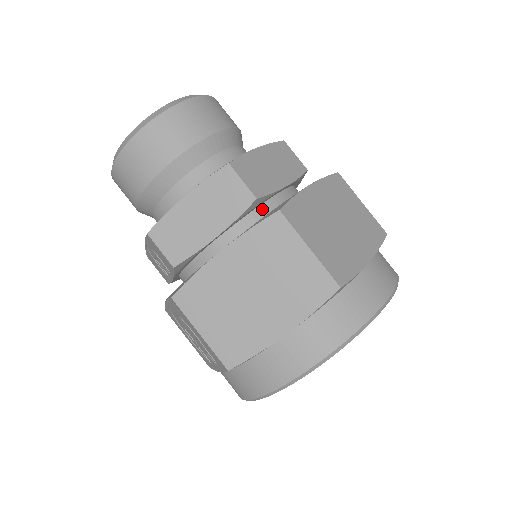
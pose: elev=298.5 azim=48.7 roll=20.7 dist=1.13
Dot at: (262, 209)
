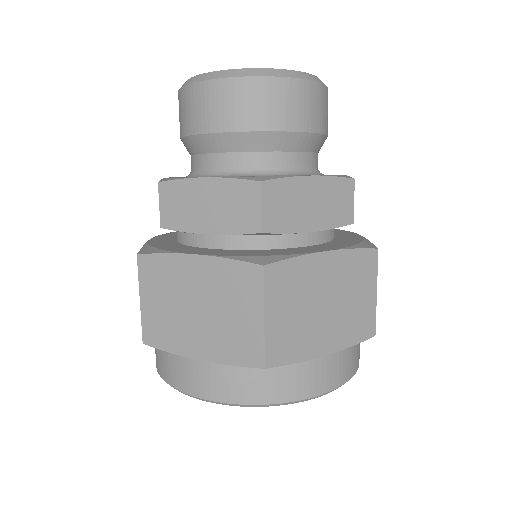
Dot at: (268, 238)
